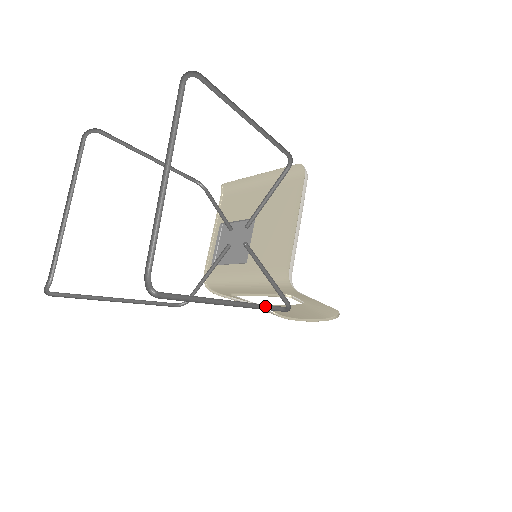
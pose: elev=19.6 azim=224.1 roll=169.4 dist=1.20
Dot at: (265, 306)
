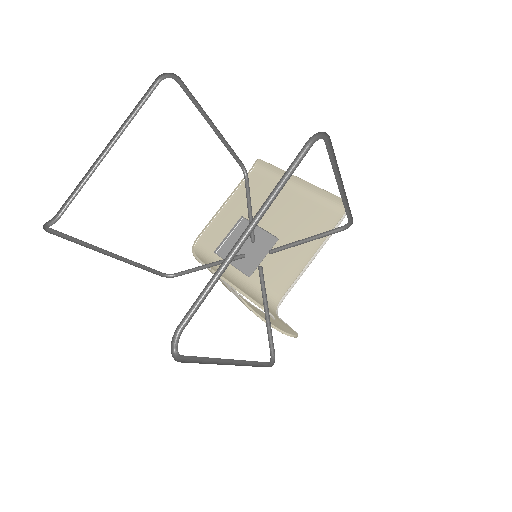
Dot at: (256, 361)
